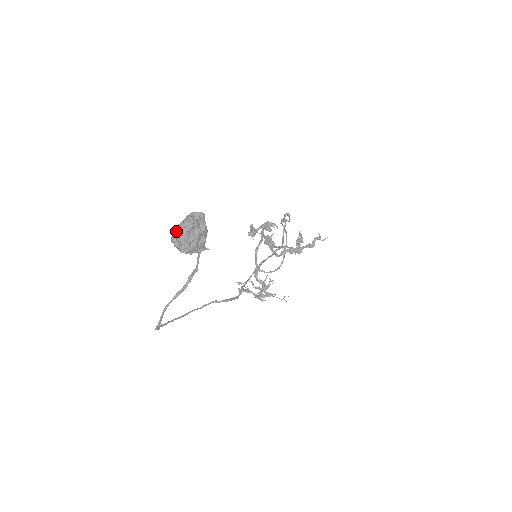
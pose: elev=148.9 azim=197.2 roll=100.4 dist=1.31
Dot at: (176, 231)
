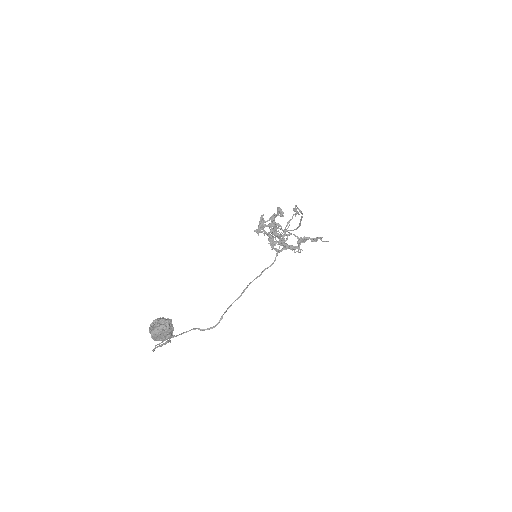
Dot at: (150, 329)
